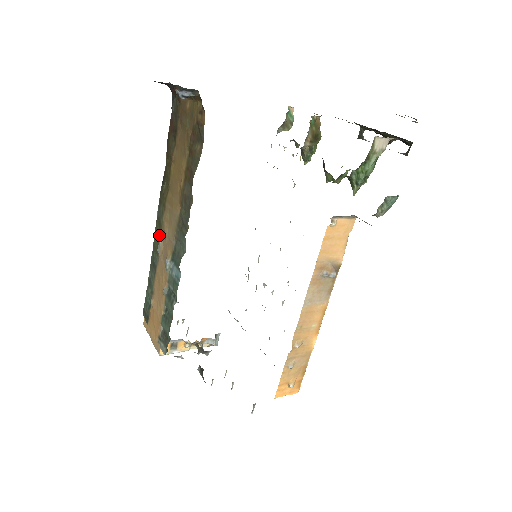
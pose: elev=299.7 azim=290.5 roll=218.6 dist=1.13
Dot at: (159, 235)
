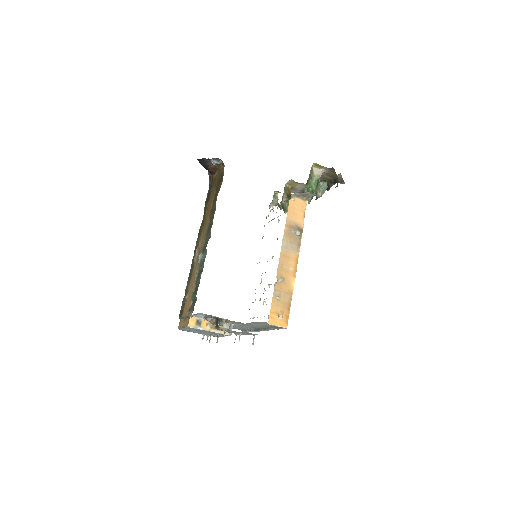
Dot at: occluded
